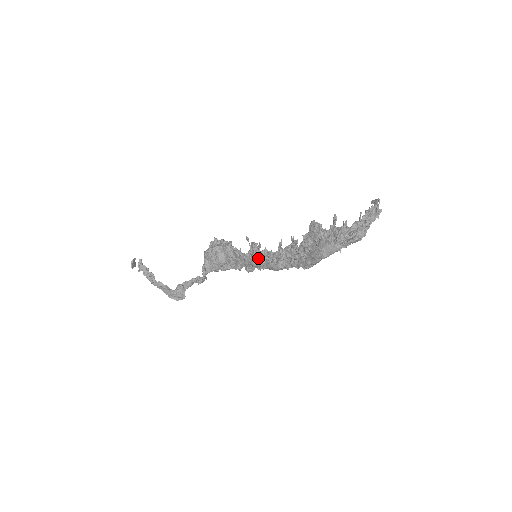
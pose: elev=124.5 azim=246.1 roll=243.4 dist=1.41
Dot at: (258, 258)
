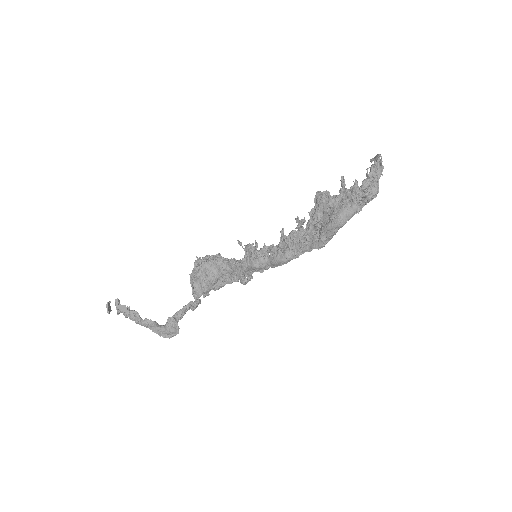
Dot at: (259, 257)
